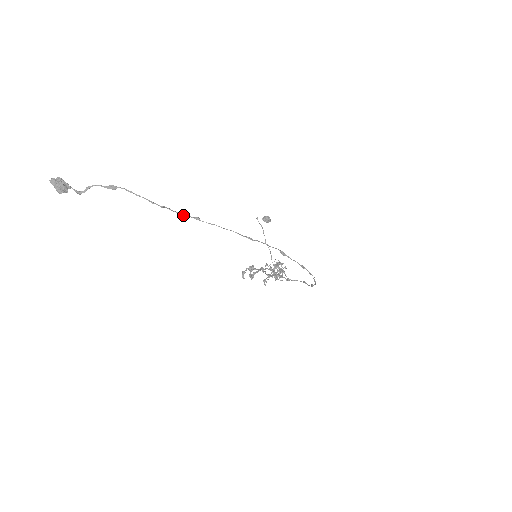
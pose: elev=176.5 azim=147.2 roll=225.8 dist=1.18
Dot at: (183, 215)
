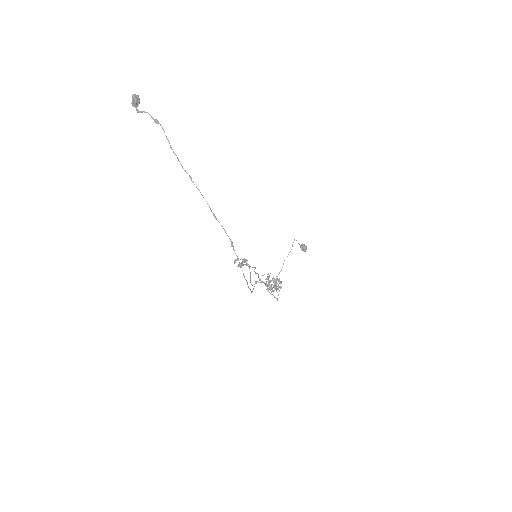
Dot at: (183, 168)
